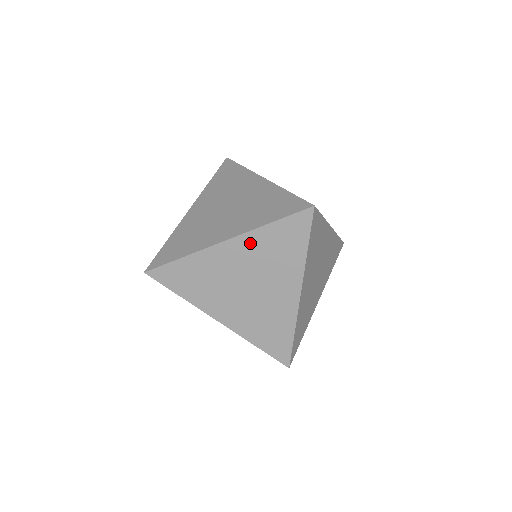
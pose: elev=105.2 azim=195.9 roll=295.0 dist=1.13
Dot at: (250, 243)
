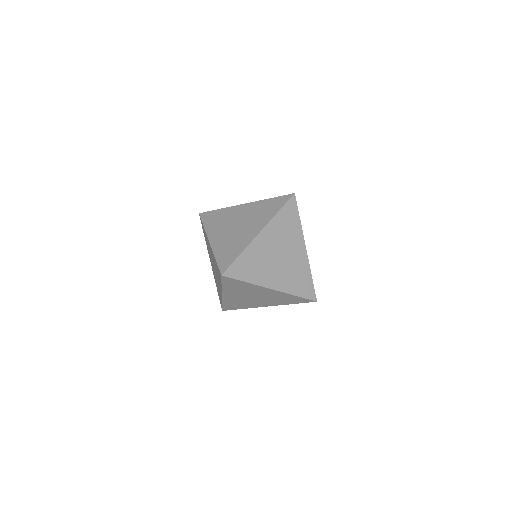
Dot at: (273, 228)
